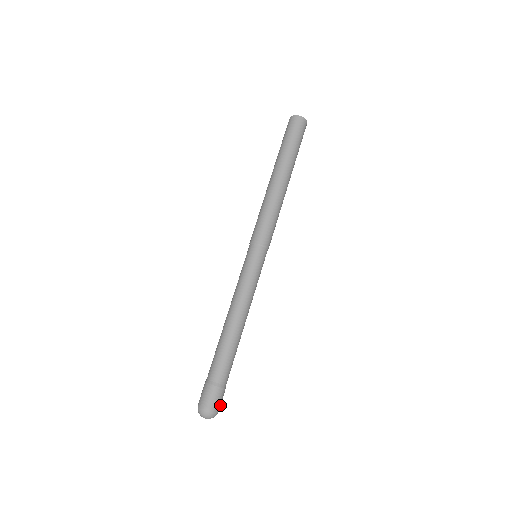
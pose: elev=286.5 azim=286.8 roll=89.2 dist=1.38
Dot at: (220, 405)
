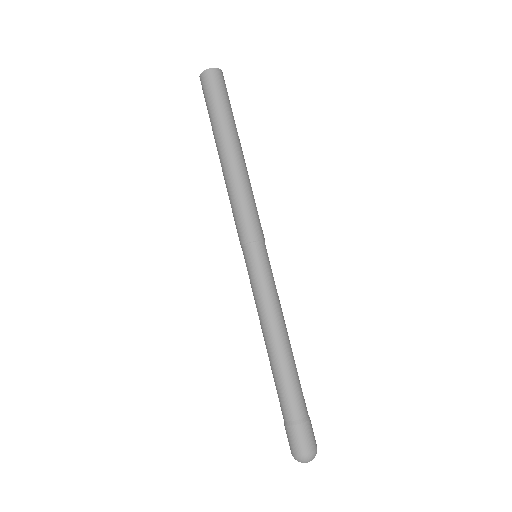
Dot at: (314, 438)
